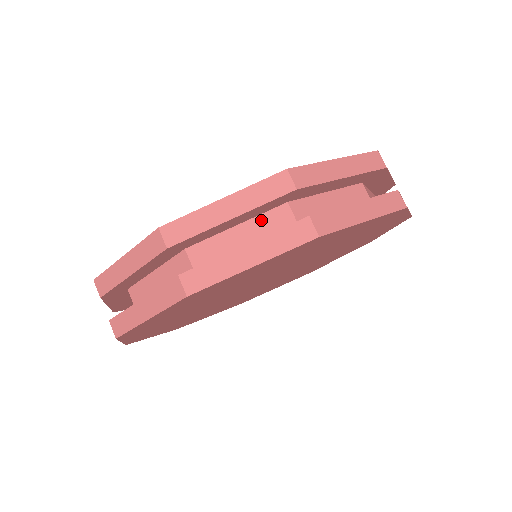
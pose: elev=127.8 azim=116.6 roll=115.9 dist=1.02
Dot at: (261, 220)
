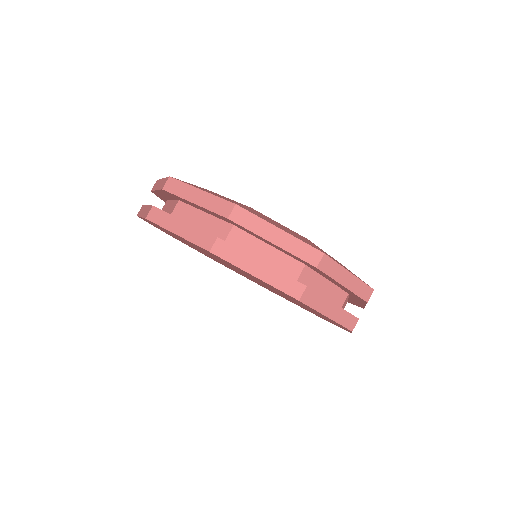
Dot at: (215, 221)
